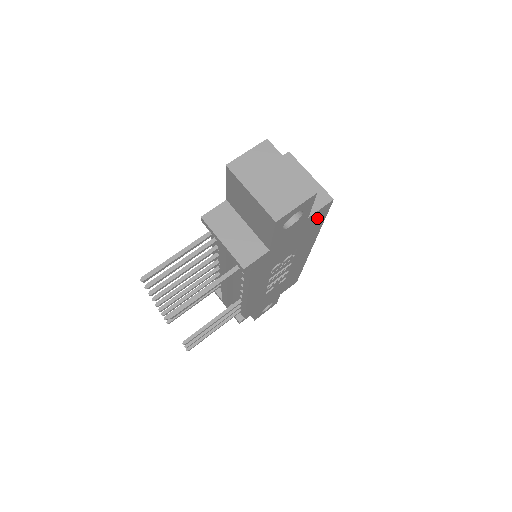
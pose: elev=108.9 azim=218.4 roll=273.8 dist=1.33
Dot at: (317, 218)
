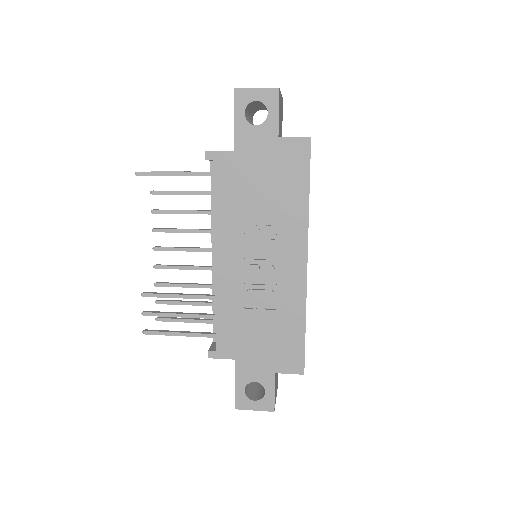
Dot at: (295, 160)
